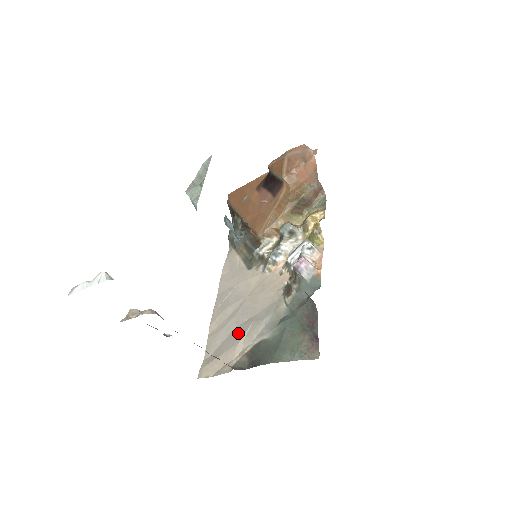
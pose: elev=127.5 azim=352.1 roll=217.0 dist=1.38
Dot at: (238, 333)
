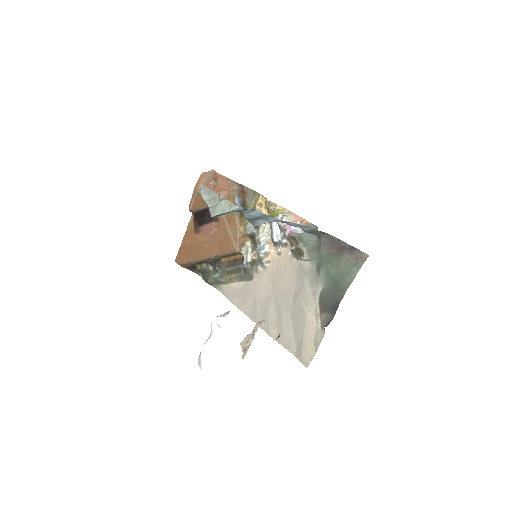
Dot at: (298, 313)
